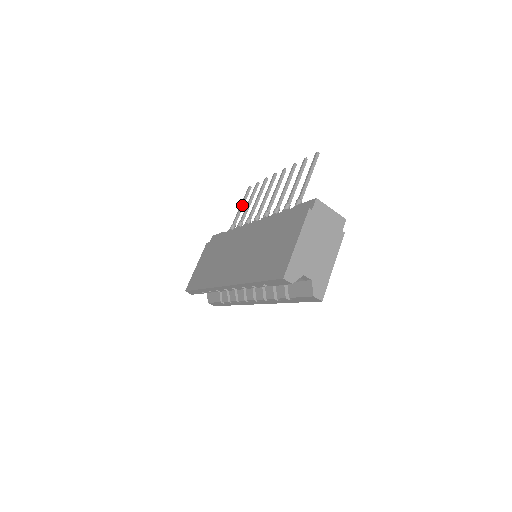
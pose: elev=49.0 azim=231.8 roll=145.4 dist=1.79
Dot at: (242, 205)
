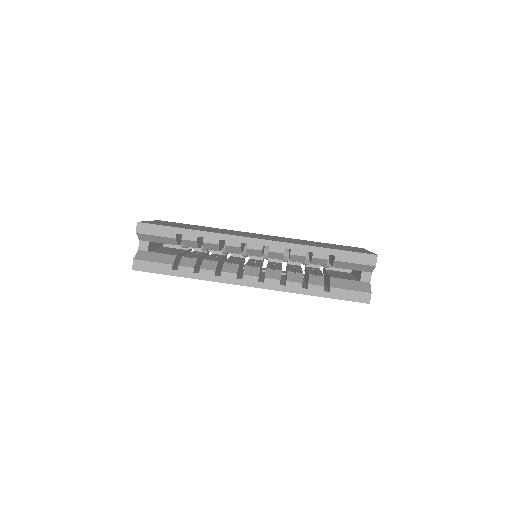
Dot at: occluded
